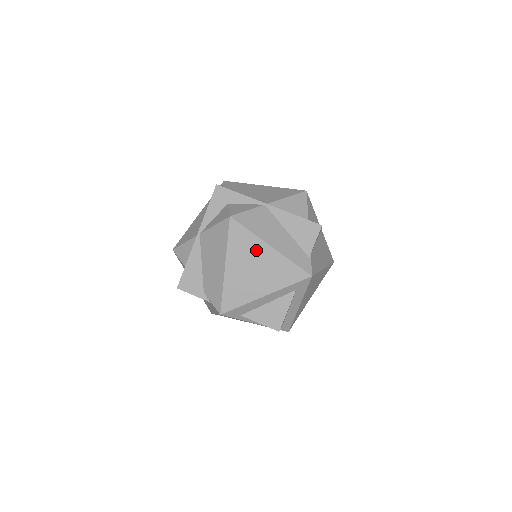
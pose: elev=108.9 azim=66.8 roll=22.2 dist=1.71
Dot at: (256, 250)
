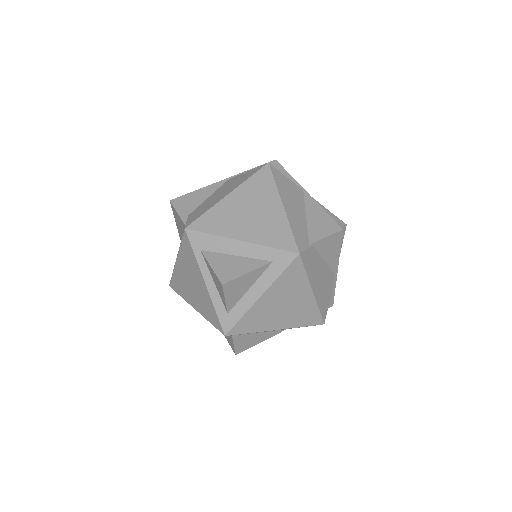
Dot at: (267, 199)
